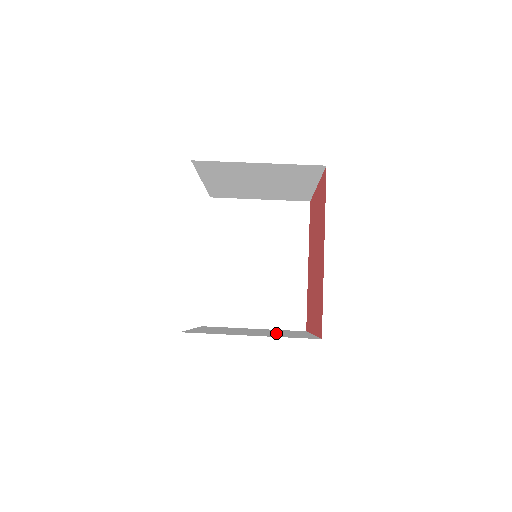
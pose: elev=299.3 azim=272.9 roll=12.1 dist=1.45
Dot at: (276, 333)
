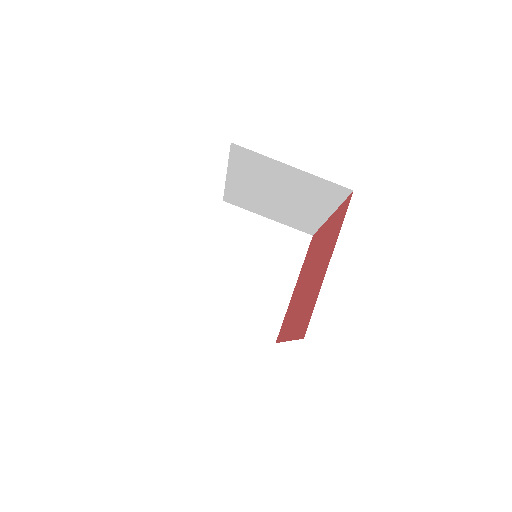
Dot at: (263, 287)
